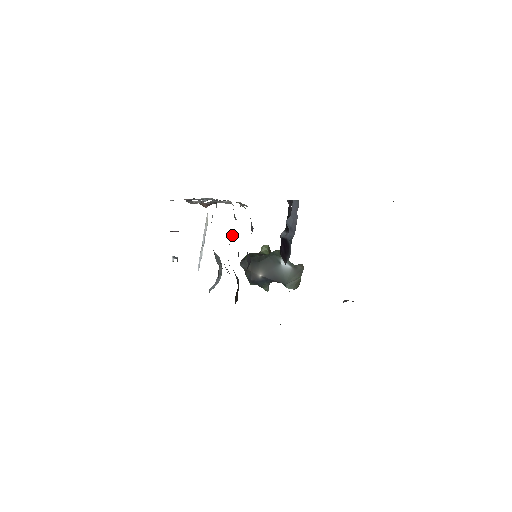
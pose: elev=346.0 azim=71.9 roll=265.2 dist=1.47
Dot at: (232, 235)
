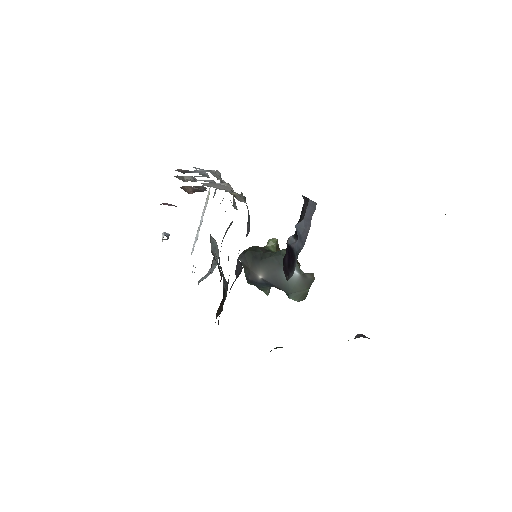
Dot at: (228, 227)
